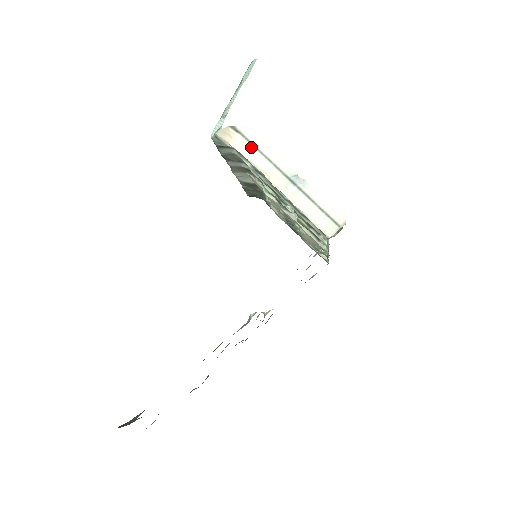
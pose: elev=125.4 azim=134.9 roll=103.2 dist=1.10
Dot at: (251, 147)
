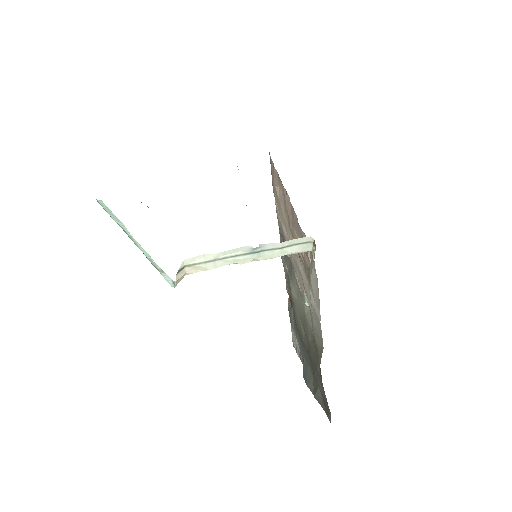
Dot at: (203, 265)
